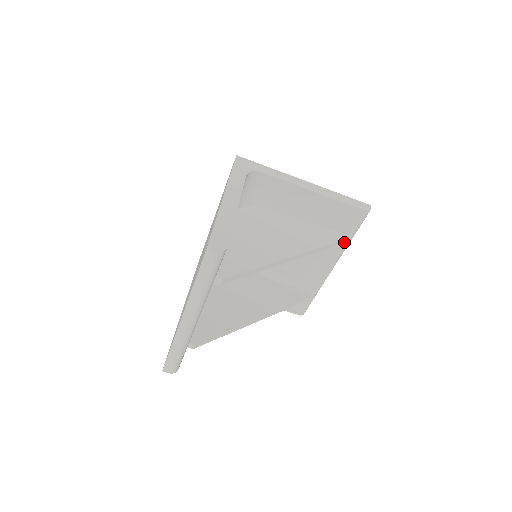
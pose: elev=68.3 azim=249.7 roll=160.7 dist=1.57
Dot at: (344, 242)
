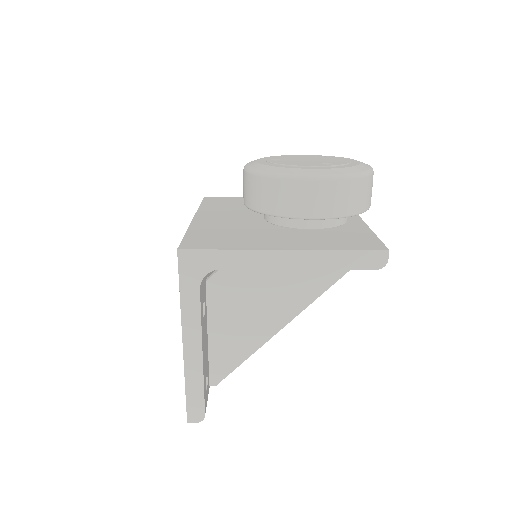
Dot at: occluded
